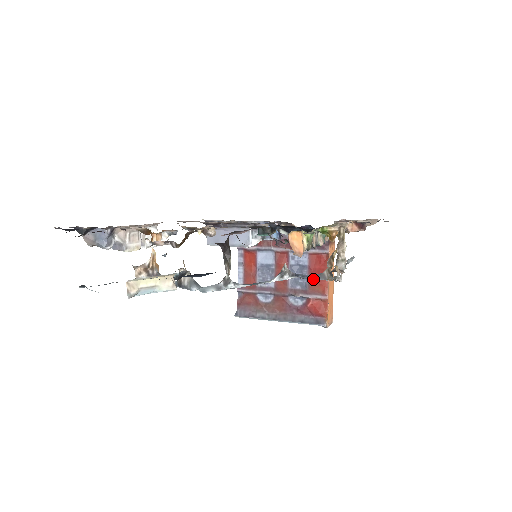
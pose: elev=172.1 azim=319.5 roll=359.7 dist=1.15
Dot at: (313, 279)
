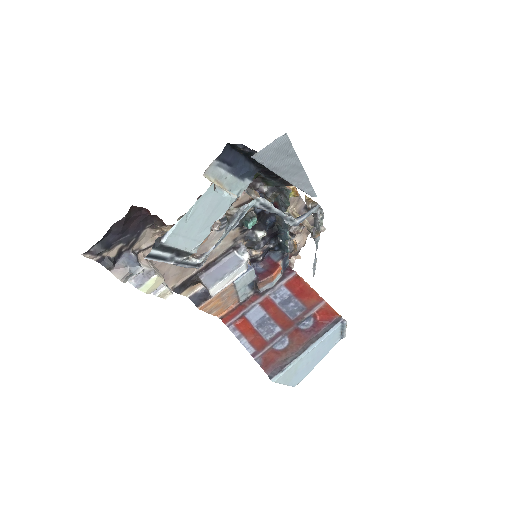
Dot at: (303, 298)
